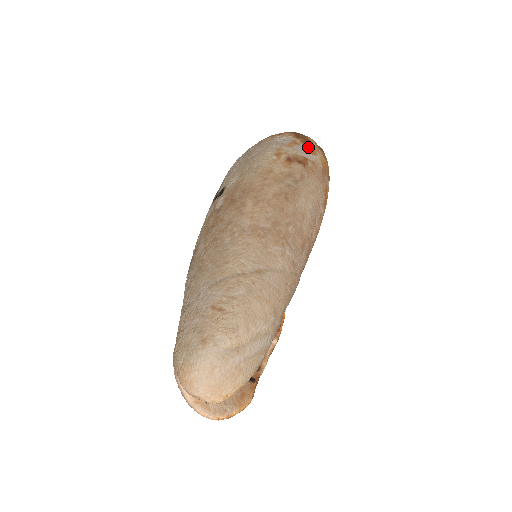
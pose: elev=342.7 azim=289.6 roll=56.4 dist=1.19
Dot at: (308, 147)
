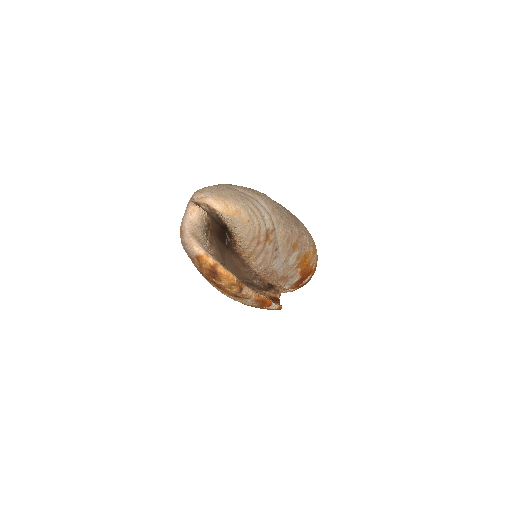
Dot at: occluded
